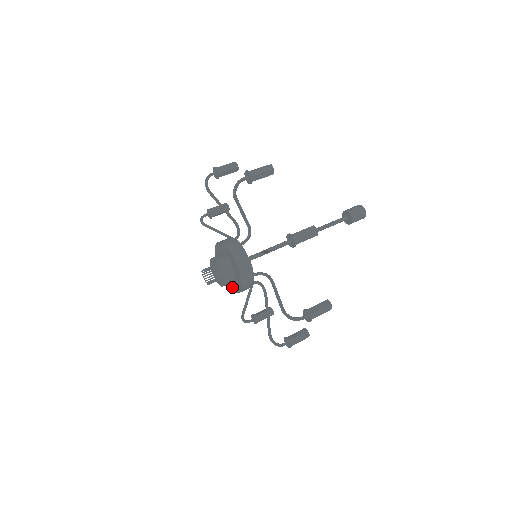
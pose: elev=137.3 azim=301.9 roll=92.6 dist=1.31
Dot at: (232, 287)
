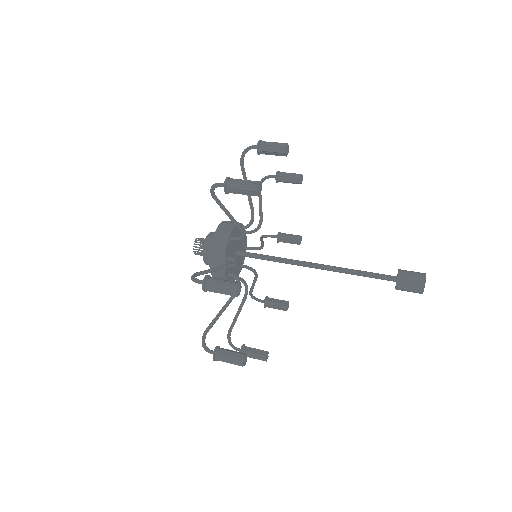
Dot at: occluded
